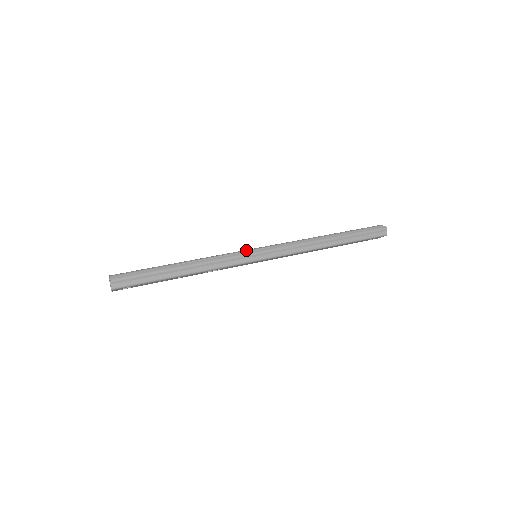
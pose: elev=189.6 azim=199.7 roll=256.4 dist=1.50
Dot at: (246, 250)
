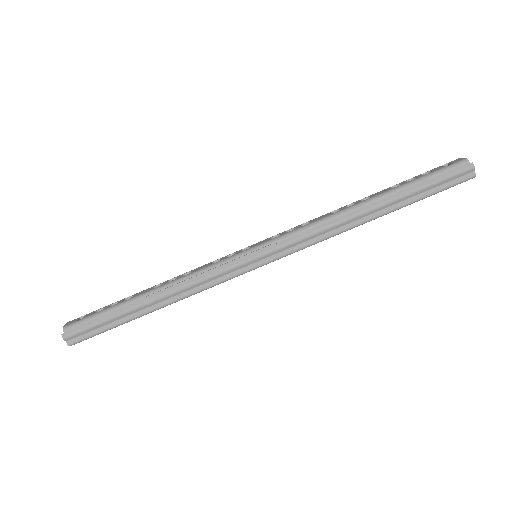
Dot at: (237, 255)
